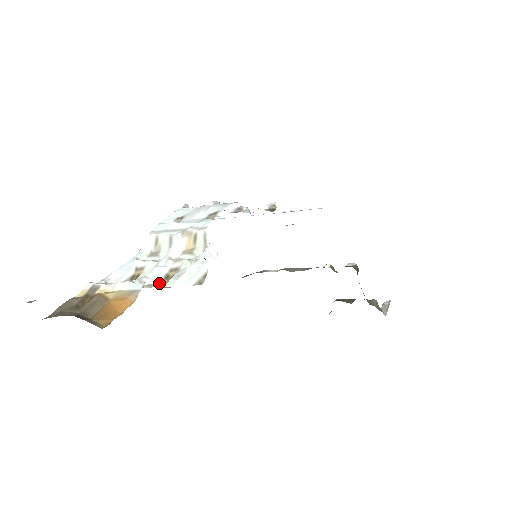
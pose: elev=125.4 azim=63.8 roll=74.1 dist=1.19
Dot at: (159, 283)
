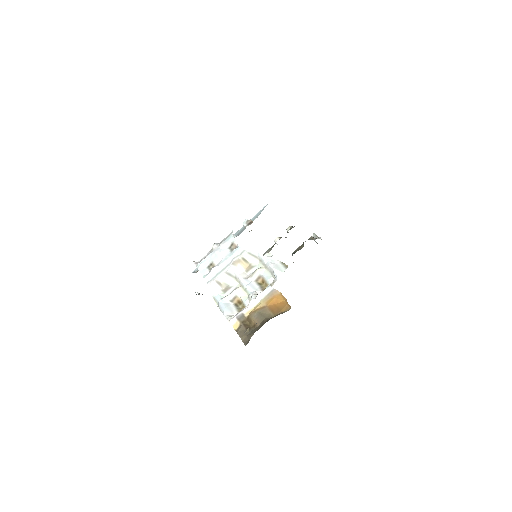
Dot at: (262, 288)
